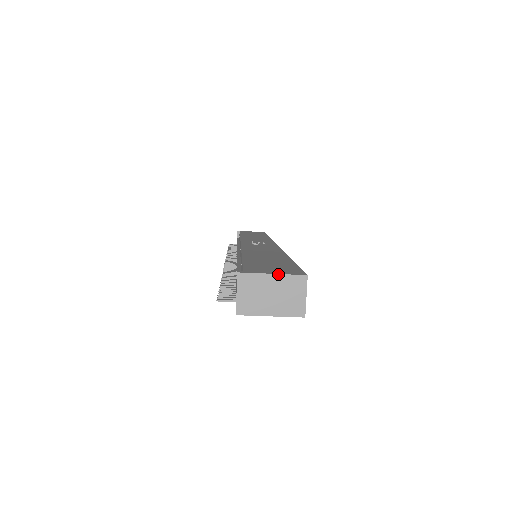
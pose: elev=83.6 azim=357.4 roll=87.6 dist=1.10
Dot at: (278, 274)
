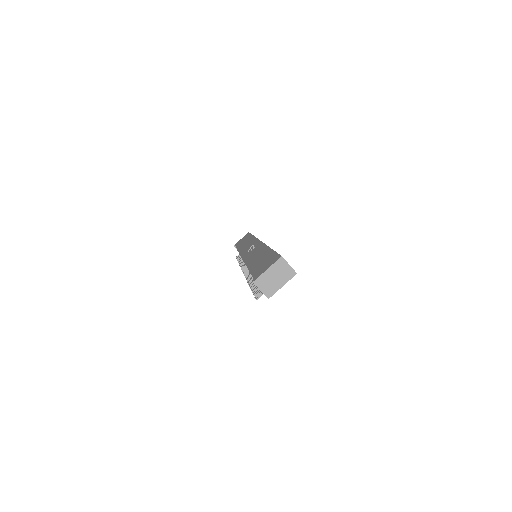
Dot at: (270, 267)
